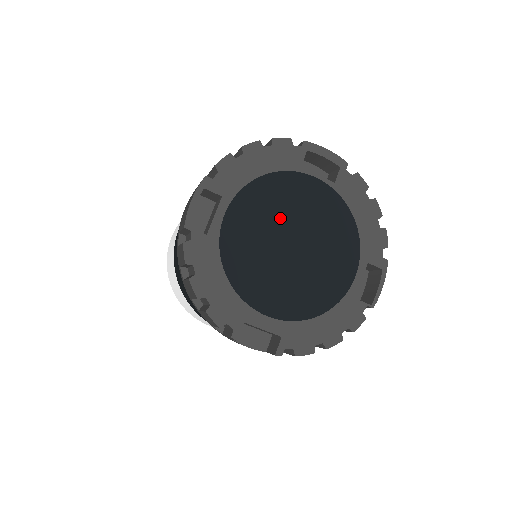
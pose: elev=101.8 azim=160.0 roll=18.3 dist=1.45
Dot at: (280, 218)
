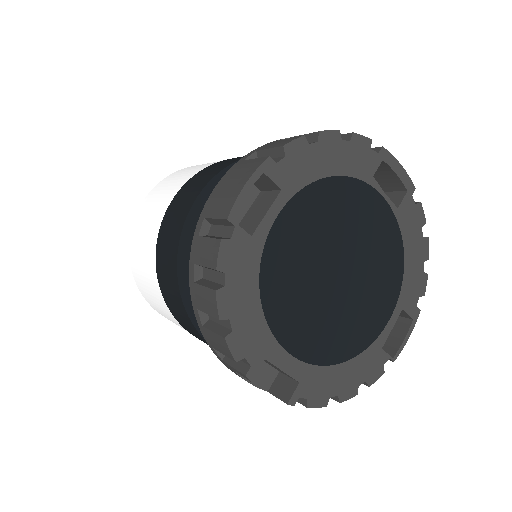
Dot at: (335, 235)
